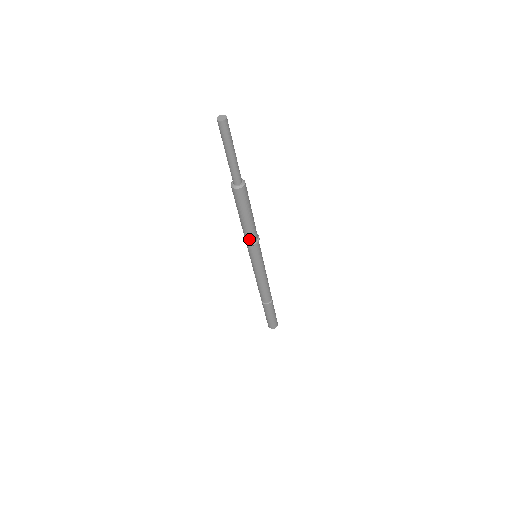
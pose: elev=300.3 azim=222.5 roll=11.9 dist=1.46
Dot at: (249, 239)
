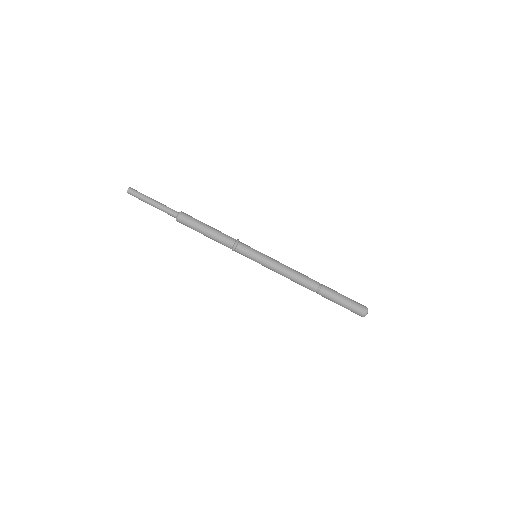
Dot at: (230, 241)
